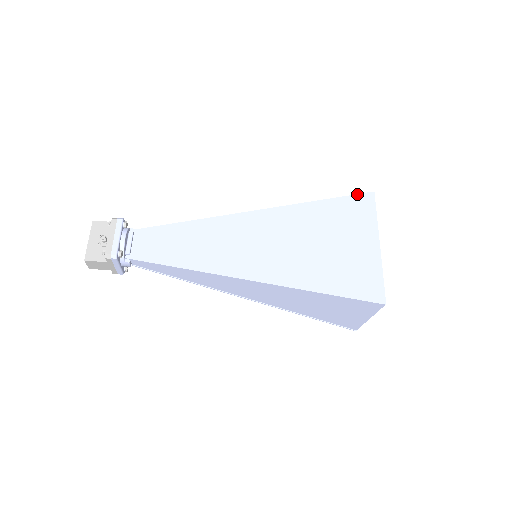
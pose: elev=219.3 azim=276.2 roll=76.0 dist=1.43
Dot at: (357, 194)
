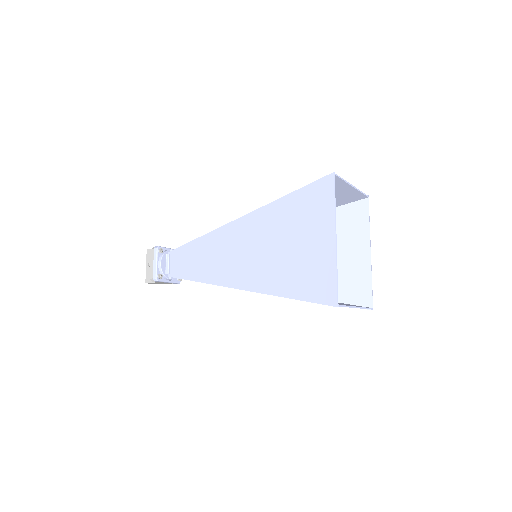
Dot at: (317, 180)
